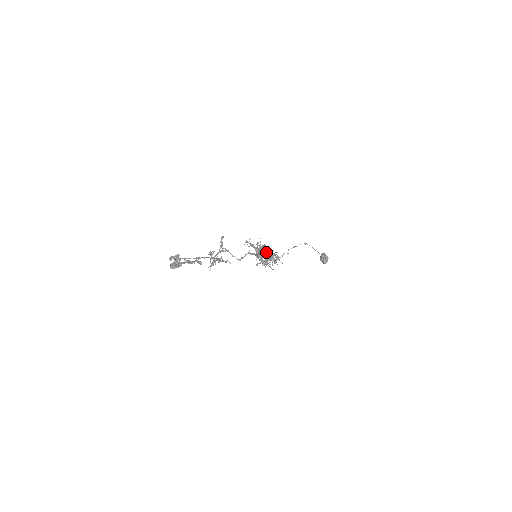
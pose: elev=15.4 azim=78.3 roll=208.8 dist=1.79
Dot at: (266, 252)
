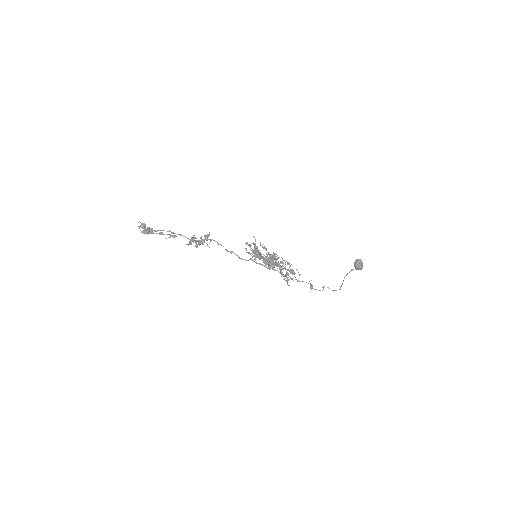
Dot at: occluded
